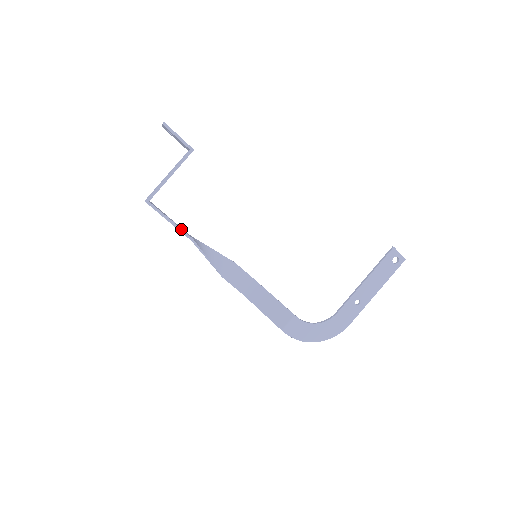
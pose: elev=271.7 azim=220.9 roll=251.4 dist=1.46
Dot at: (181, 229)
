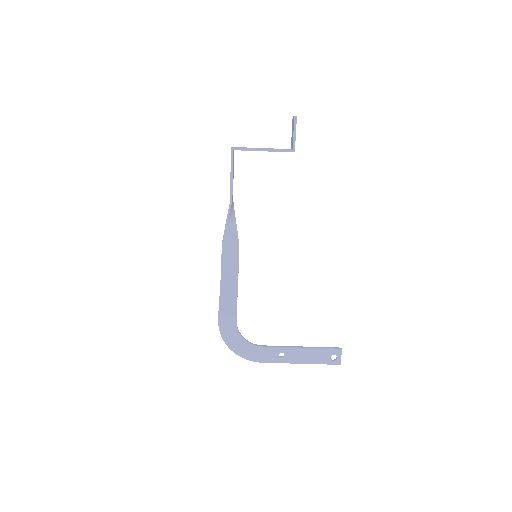
Dot at: (232, 188)
